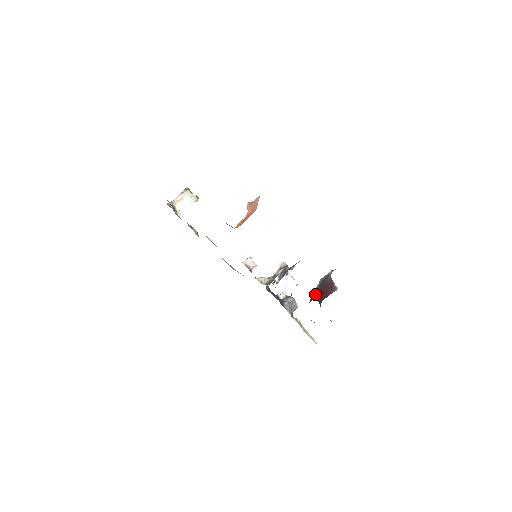
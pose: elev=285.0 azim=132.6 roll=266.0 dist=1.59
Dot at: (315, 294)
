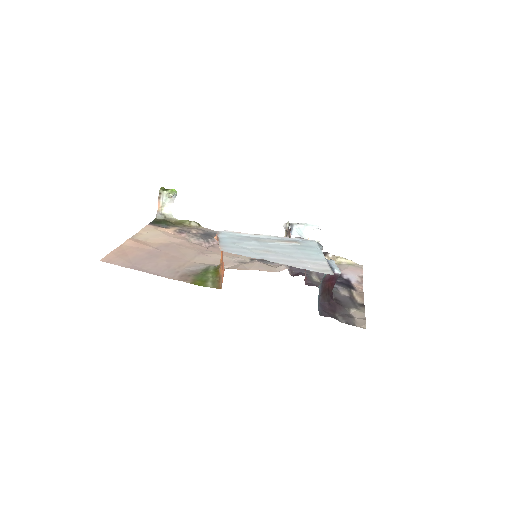
Dot at: (321, 300)
